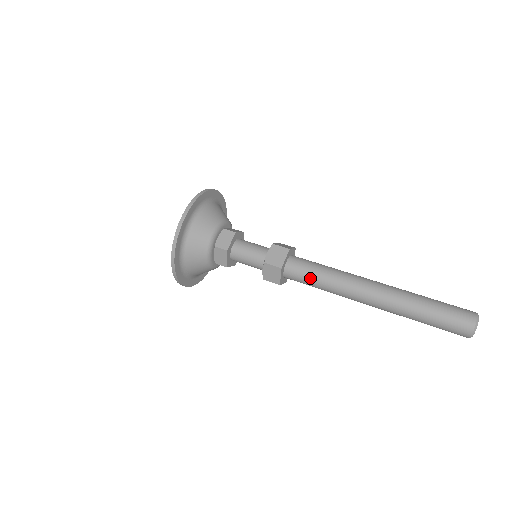
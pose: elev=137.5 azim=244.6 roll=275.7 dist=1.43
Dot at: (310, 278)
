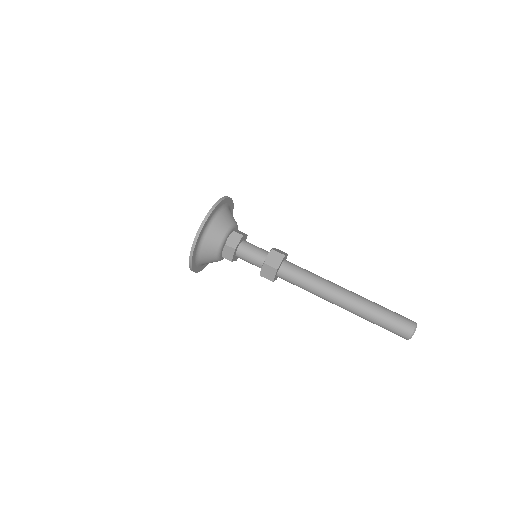
Dot at: occluded
